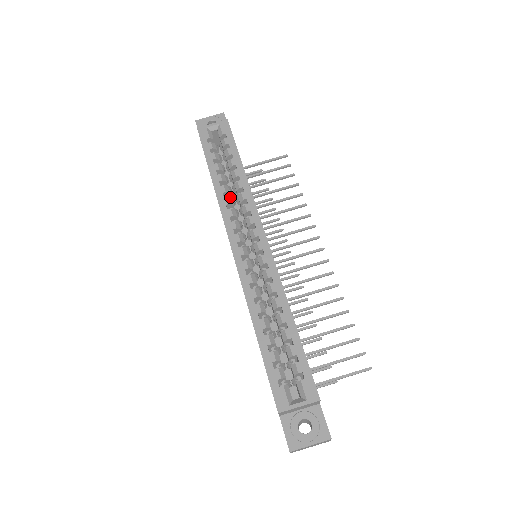
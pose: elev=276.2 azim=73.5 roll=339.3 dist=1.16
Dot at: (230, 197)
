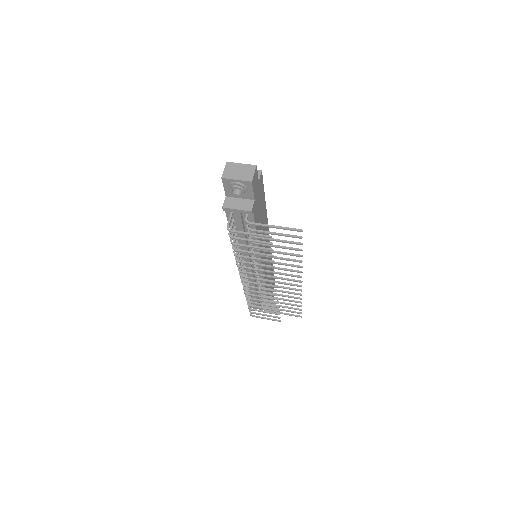
Dot at: occluded
